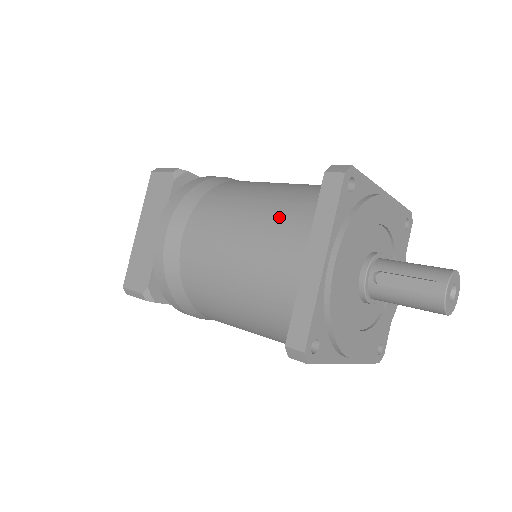
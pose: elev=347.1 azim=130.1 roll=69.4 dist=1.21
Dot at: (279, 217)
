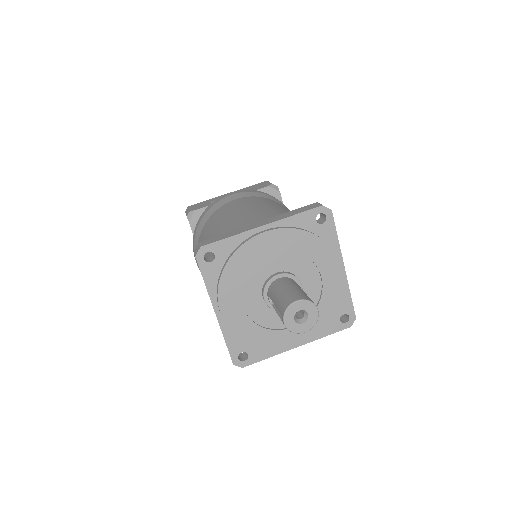
Dot at: occluded
